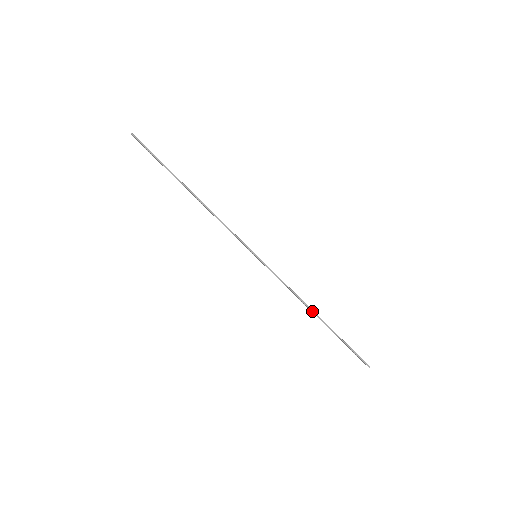
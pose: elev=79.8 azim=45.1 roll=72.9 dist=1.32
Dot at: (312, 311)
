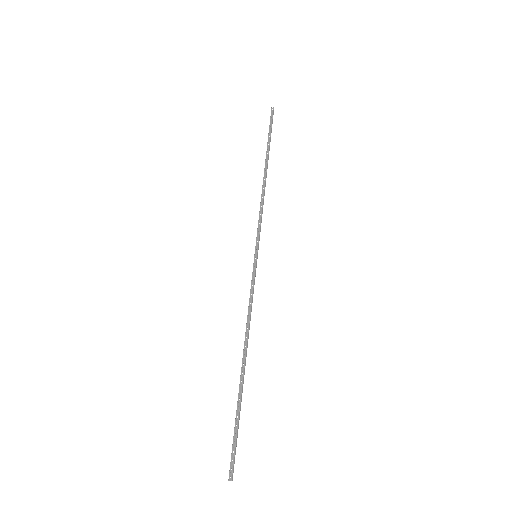
Dot at: (246, 351)
